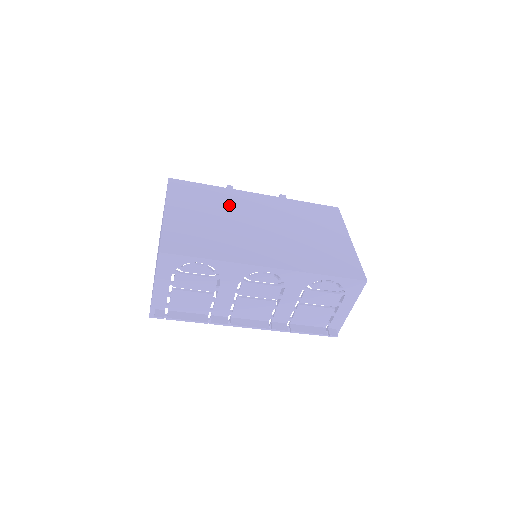
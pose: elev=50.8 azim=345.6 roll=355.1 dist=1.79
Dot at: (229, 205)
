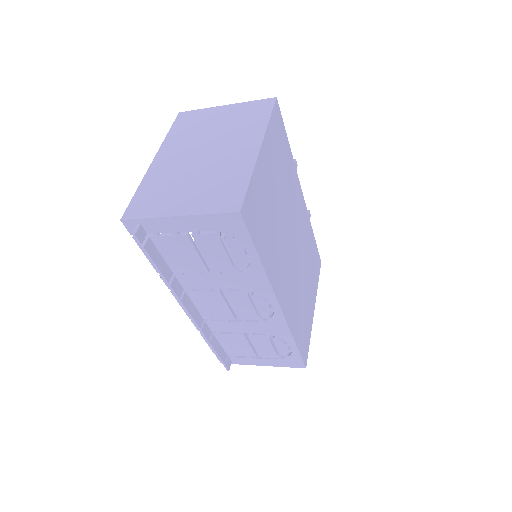
Dot at: (289, 191)
